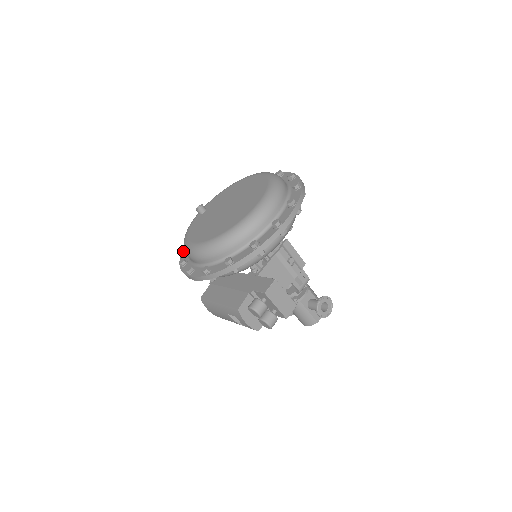
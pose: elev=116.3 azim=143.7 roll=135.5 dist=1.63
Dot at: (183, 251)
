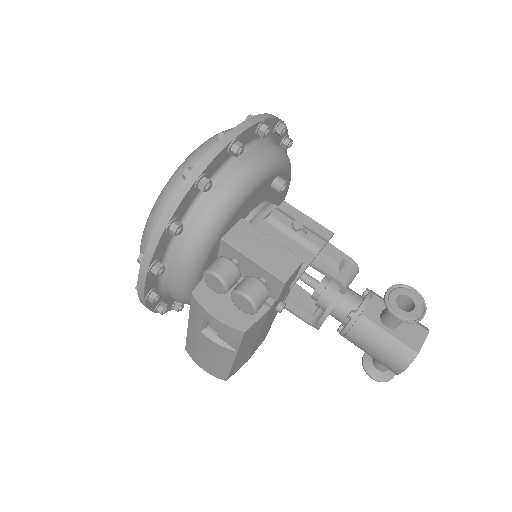
Dot at: occluded
